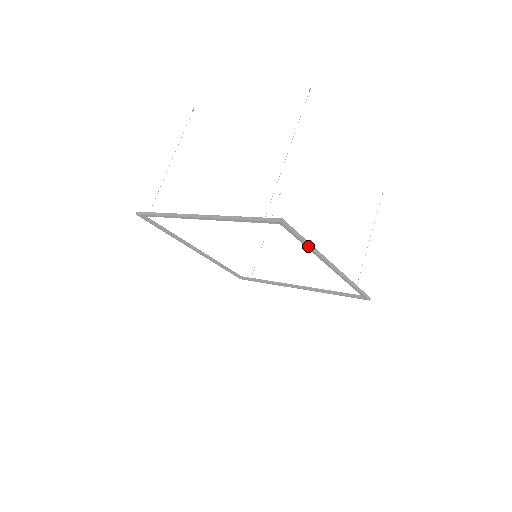
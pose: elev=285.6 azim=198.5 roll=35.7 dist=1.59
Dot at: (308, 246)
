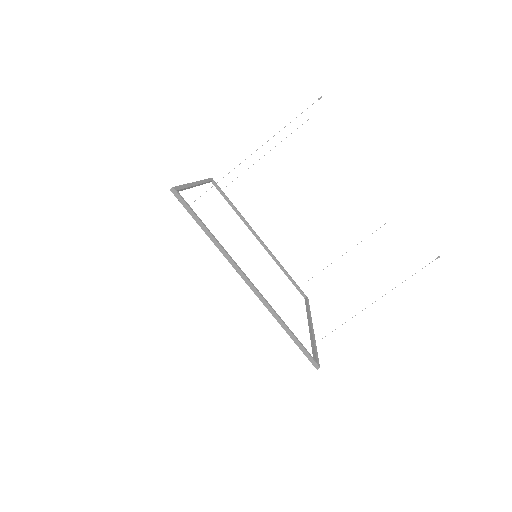
Dot at: occluded
